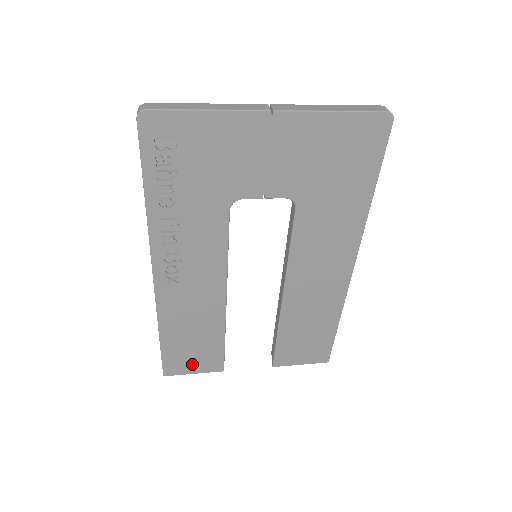
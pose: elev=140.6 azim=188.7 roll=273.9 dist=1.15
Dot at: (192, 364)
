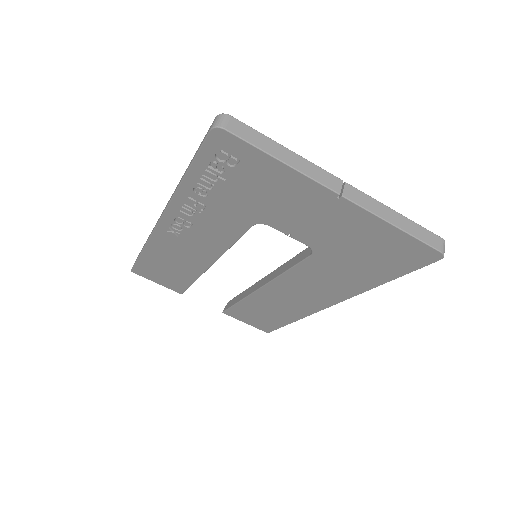
Dot at: (158, 278)
